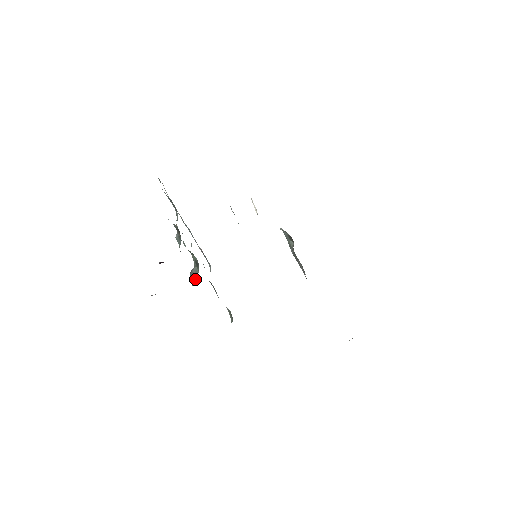
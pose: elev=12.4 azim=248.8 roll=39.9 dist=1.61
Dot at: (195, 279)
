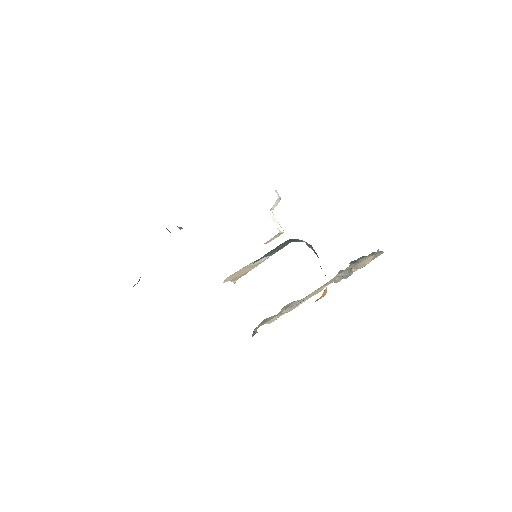
Dot at: occluded
